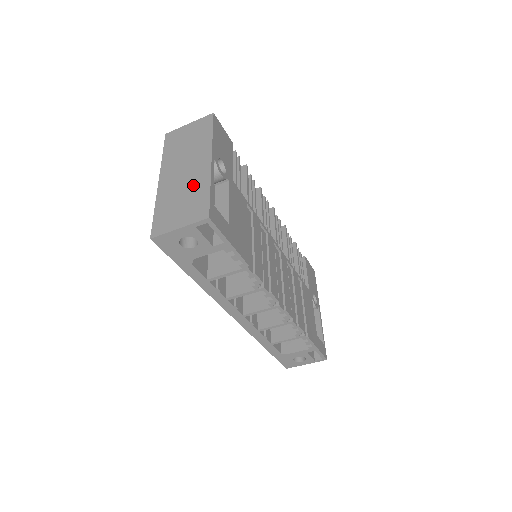
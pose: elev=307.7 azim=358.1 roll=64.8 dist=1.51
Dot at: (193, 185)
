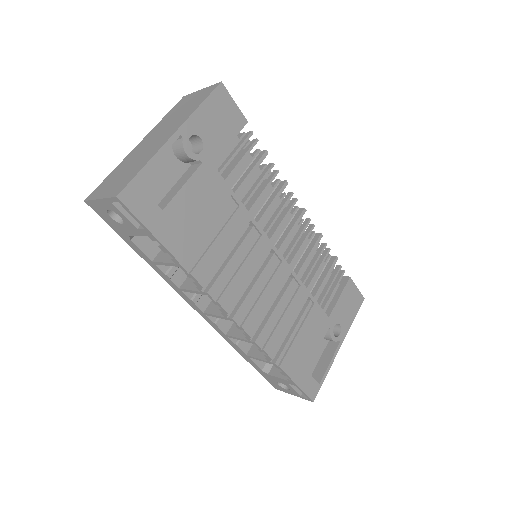
Dot at: (143, 157)
